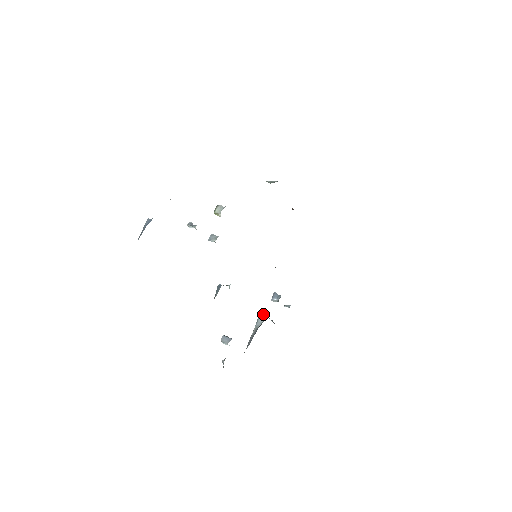
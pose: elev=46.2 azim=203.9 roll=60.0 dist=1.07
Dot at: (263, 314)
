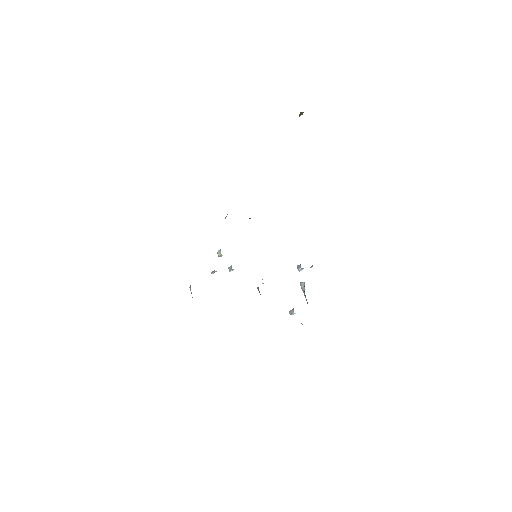
Dot at: (301, 282)
